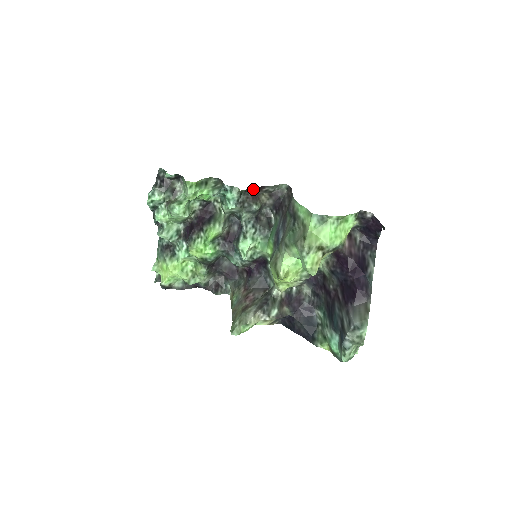
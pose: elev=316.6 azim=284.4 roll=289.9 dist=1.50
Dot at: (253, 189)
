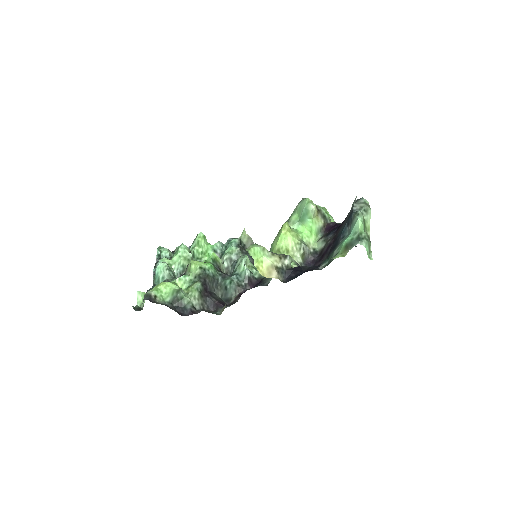
Dot at: occluded
